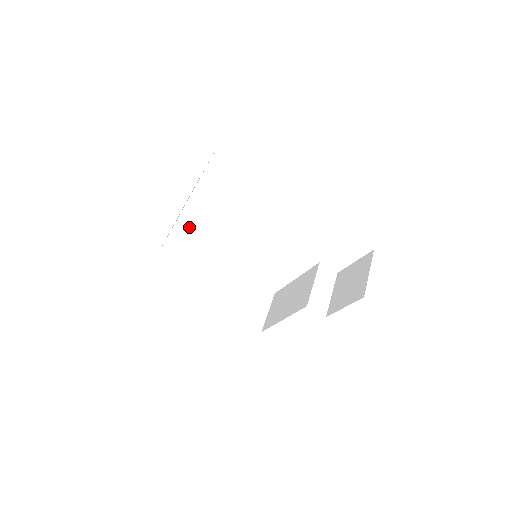
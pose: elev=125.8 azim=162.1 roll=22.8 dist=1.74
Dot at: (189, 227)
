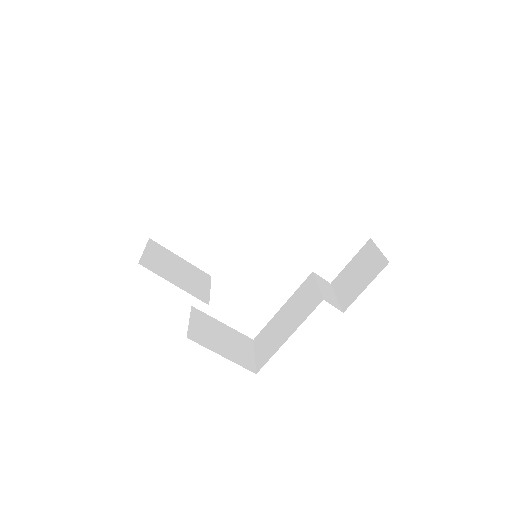
Dot at: (163, 248)
